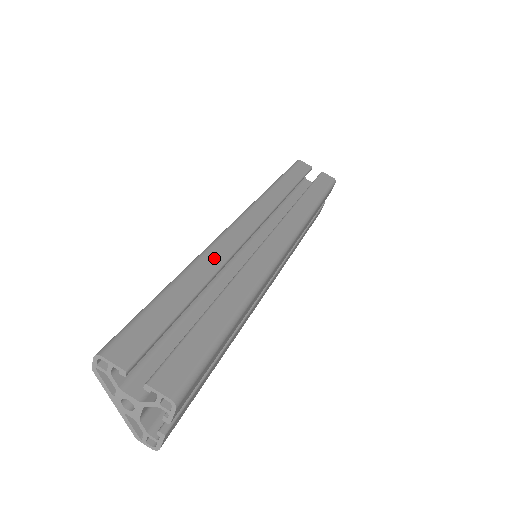
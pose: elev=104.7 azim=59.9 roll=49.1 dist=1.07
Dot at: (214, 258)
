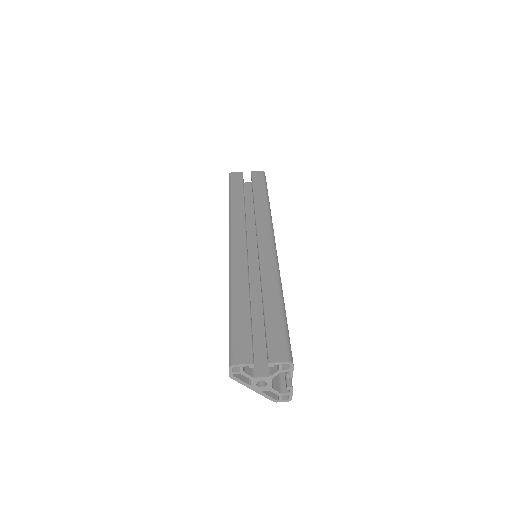
Dot at: (240, 273)
